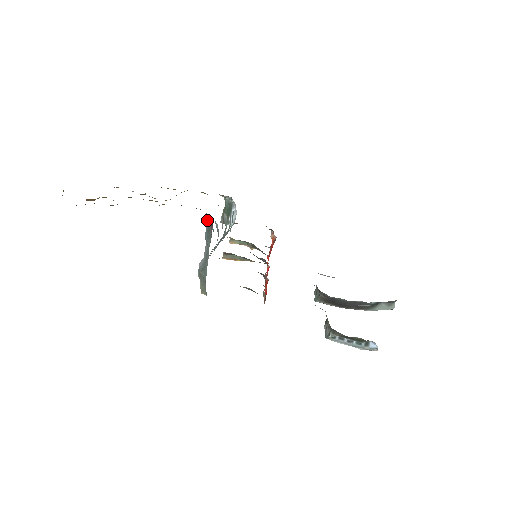
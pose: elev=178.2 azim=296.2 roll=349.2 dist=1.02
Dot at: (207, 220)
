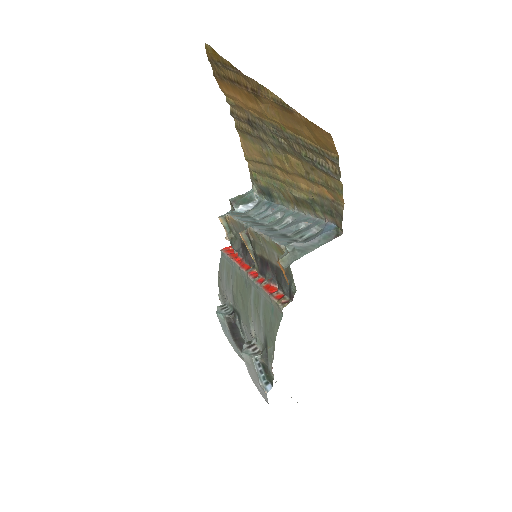
Dot at: (337, 229)
